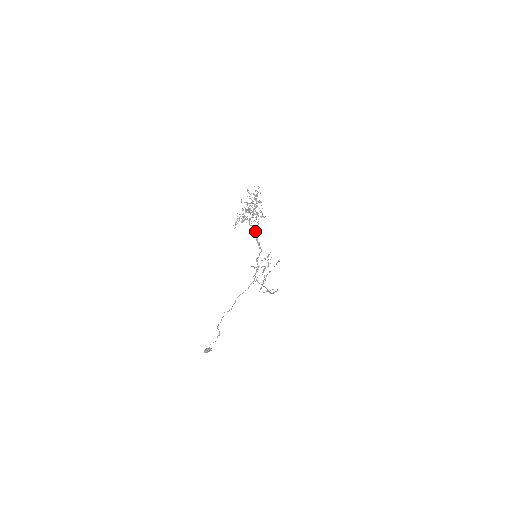
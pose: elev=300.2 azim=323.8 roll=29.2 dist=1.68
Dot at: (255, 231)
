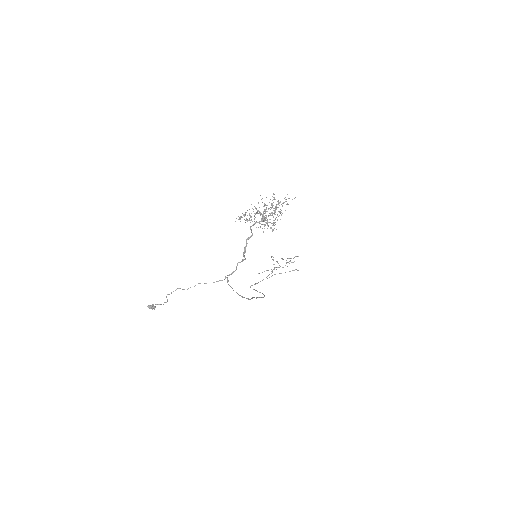
Dot at: (249, 238)
